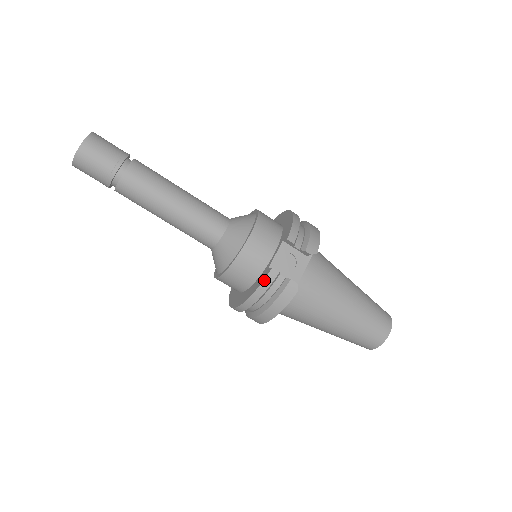
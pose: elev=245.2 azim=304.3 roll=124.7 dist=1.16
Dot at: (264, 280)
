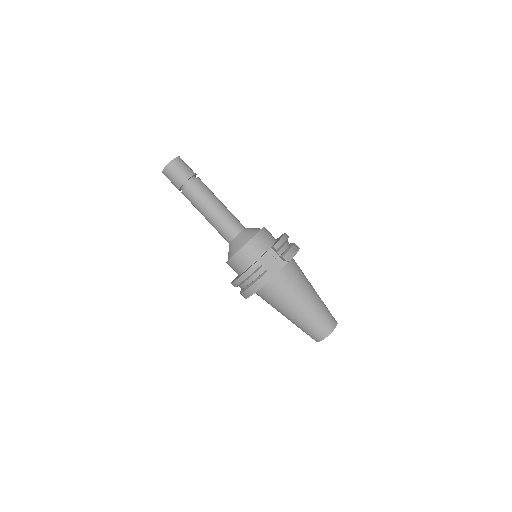
Dot at: (251, 267)
